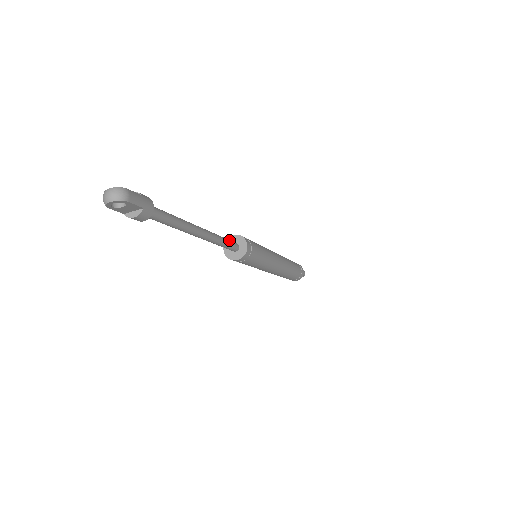
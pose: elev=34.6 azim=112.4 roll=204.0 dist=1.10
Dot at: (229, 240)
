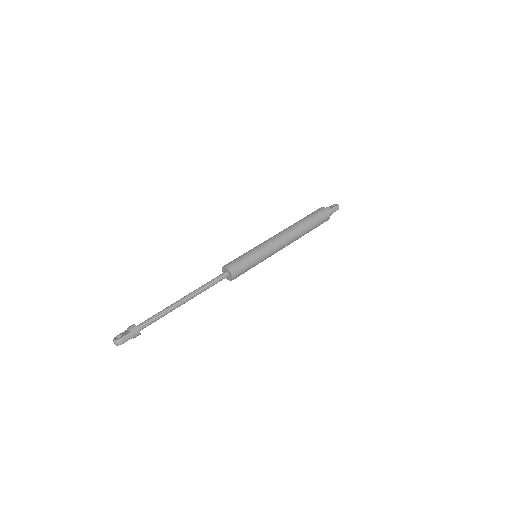
Dot at: (216, 279)
